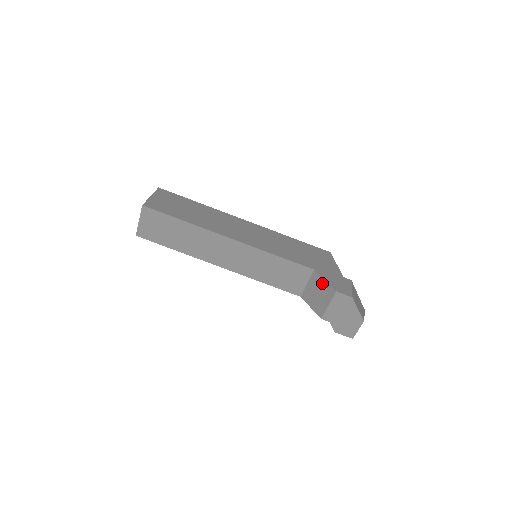
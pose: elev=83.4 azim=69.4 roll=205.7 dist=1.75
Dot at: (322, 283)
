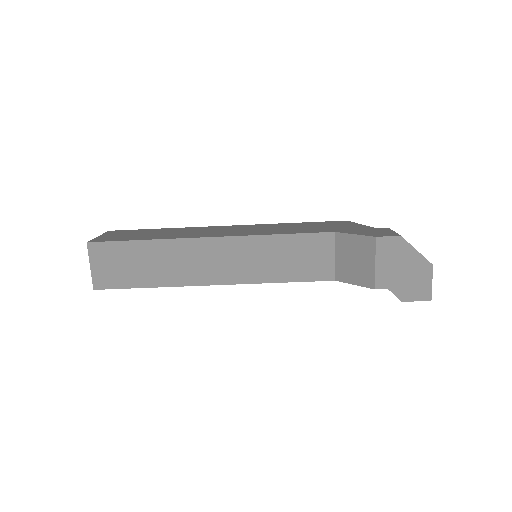
Dot at: (353, 241)
